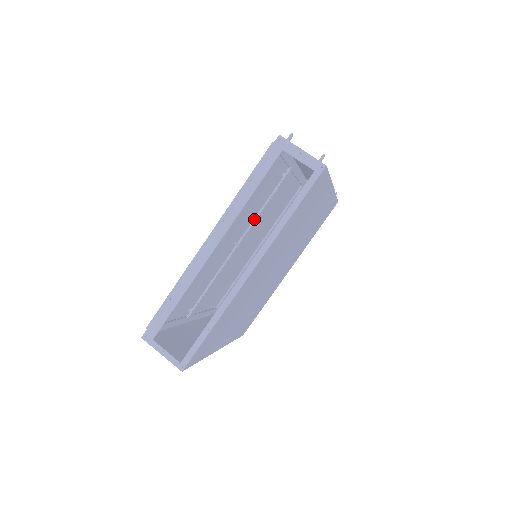
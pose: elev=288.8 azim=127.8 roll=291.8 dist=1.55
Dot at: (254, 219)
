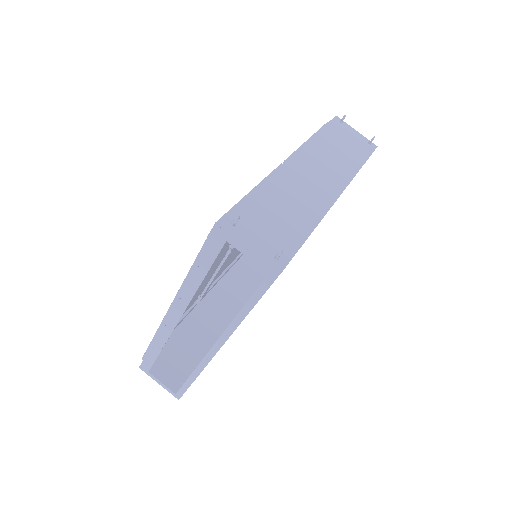
Dot at: occluded
